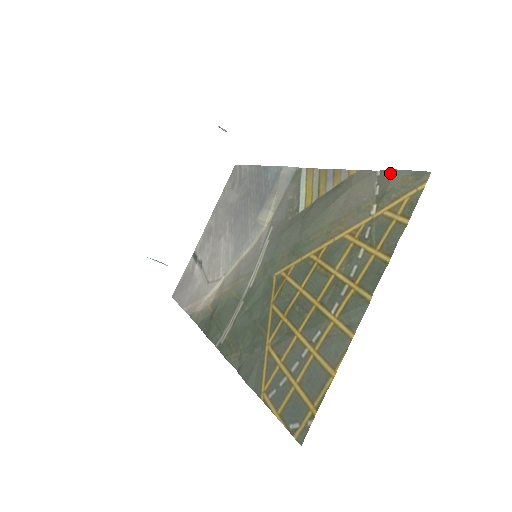
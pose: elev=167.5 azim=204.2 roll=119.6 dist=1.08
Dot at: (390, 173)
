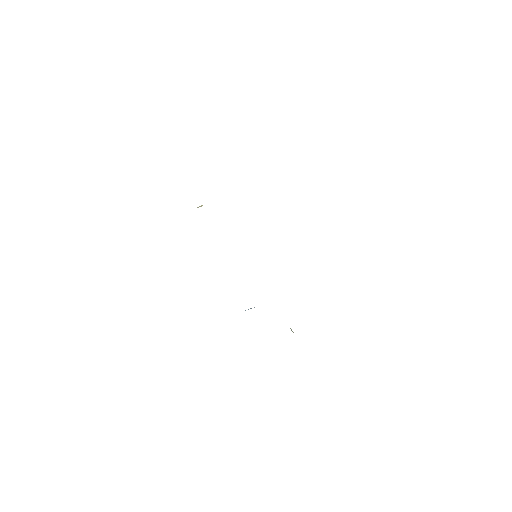
Dot at: occluded
